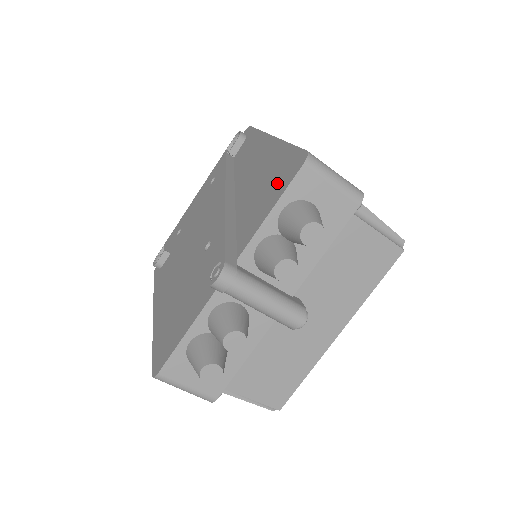
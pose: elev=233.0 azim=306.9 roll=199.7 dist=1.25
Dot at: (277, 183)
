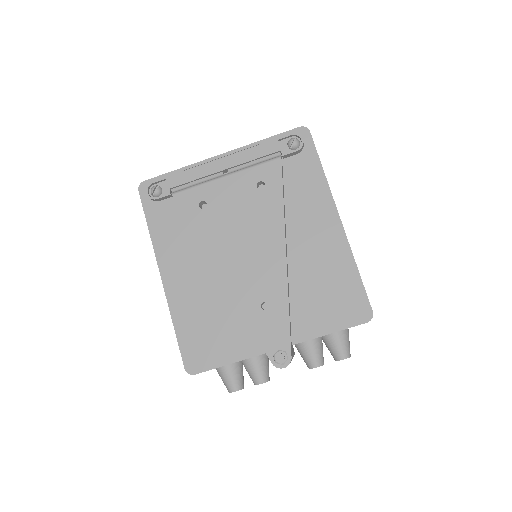
Dot at: (340, 308)
